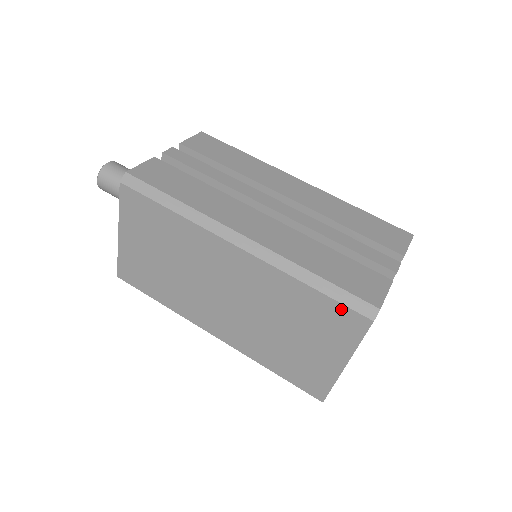
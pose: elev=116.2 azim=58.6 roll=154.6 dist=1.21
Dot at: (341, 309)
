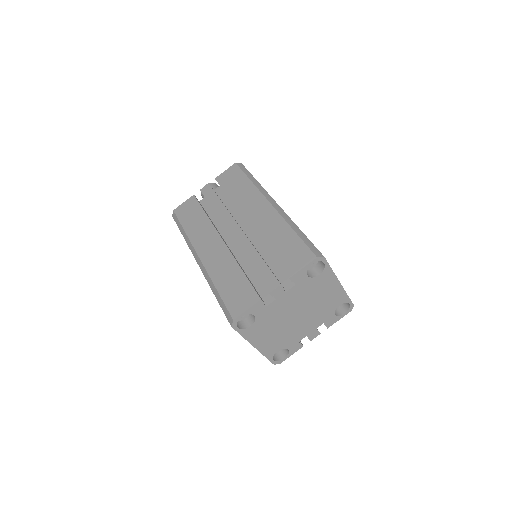
Dot at: occluded
